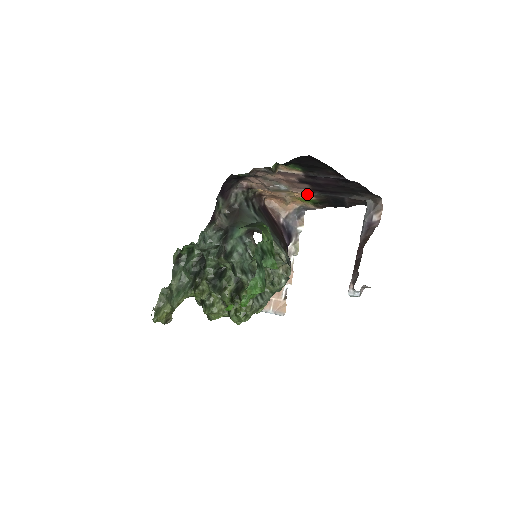
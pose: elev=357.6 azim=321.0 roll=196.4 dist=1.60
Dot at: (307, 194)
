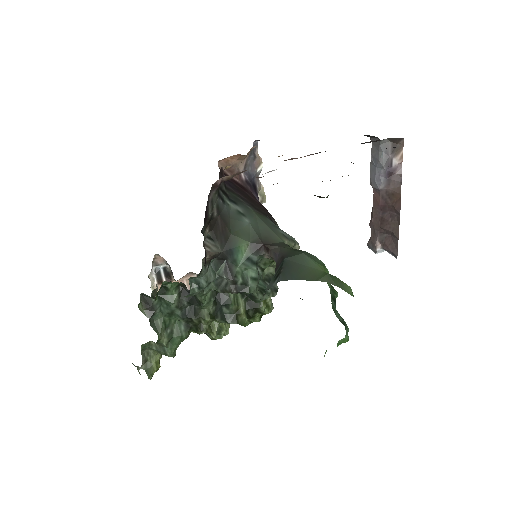
Dot at: occluded
